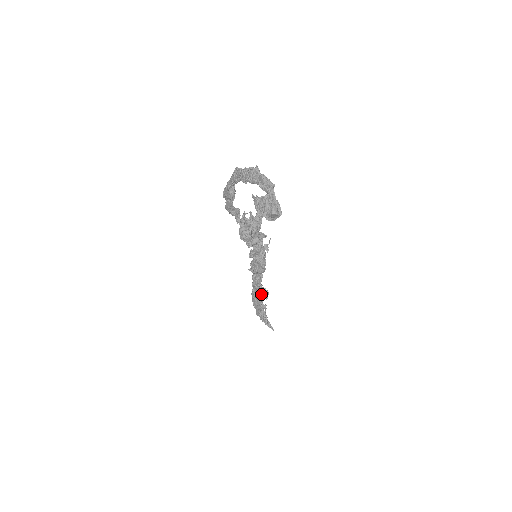
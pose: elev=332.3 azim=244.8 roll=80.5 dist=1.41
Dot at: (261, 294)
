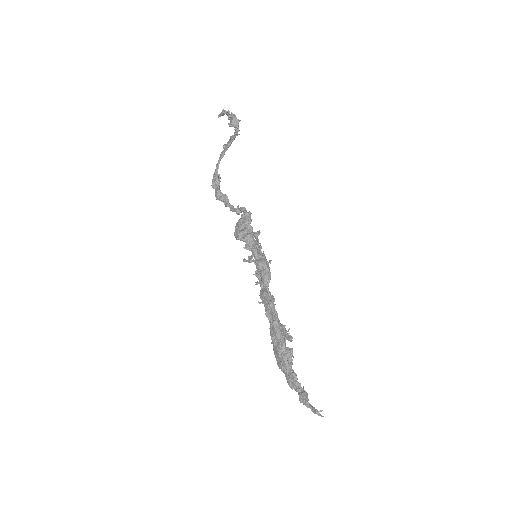
Dot at: (280, 328)
